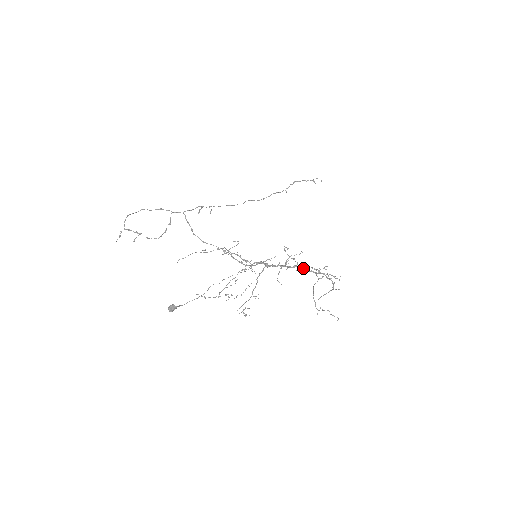
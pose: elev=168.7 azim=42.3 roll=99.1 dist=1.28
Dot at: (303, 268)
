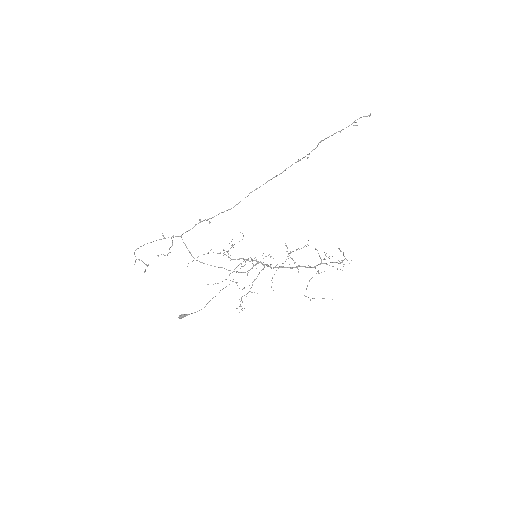
Dot at: (298, 272)
